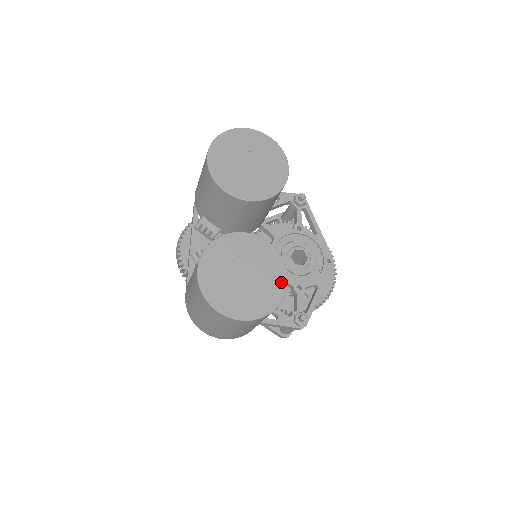
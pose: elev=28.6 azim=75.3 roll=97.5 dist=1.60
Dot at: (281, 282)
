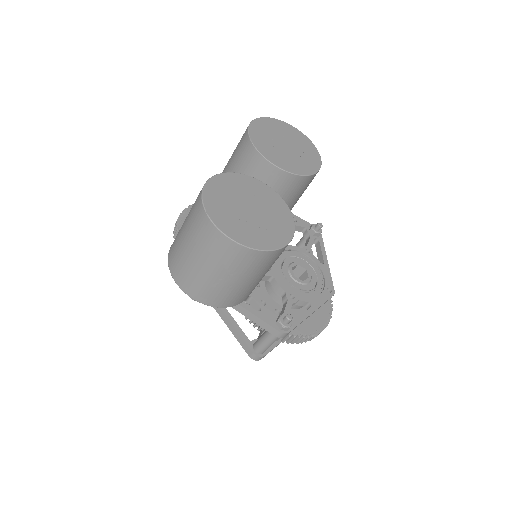
Dot at: (286, 234)
